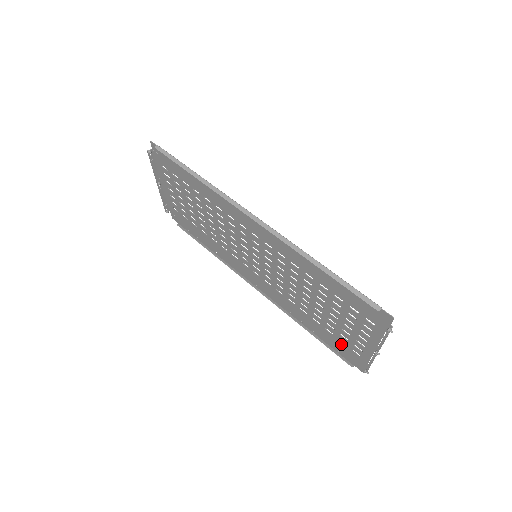
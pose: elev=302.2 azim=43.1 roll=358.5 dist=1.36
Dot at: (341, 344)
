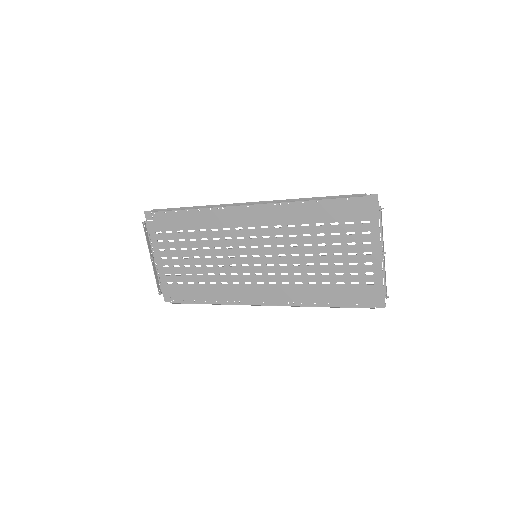
Dot at: (355, 289)
